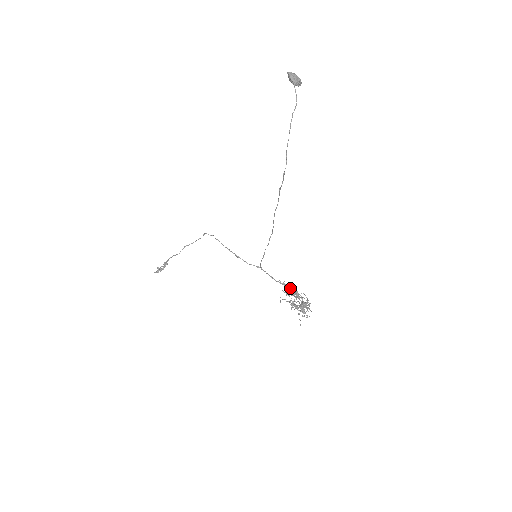
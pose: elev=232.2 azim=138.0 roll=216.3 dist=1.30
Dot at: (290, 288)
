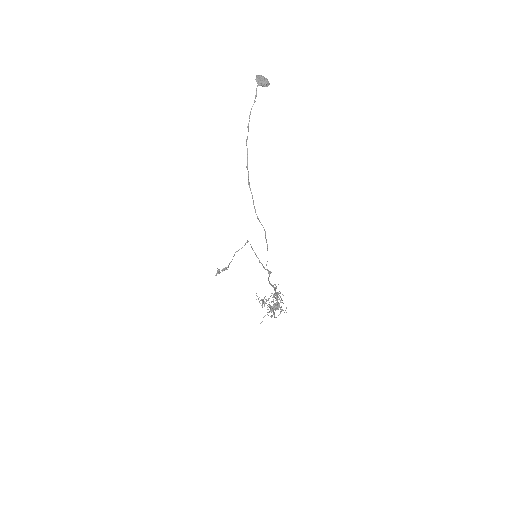
Dot at: (274, 290)
